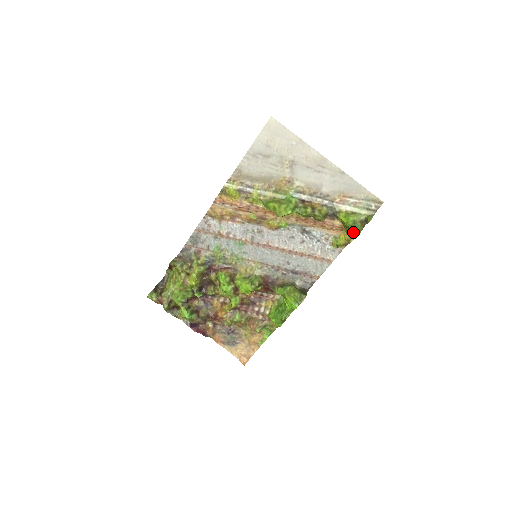
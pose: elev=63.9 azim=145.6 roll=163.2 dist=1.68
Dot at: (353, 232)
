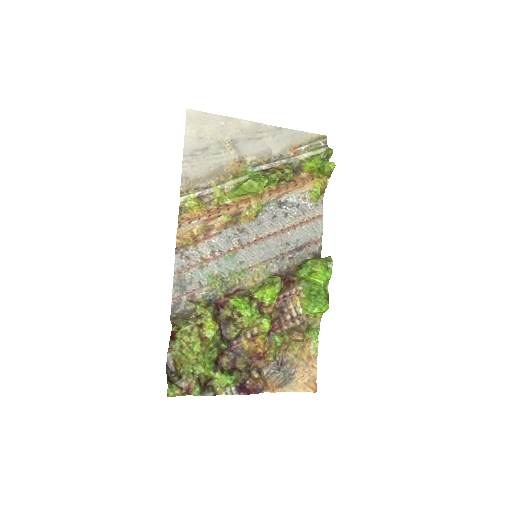
Dot at: (331, 163)
